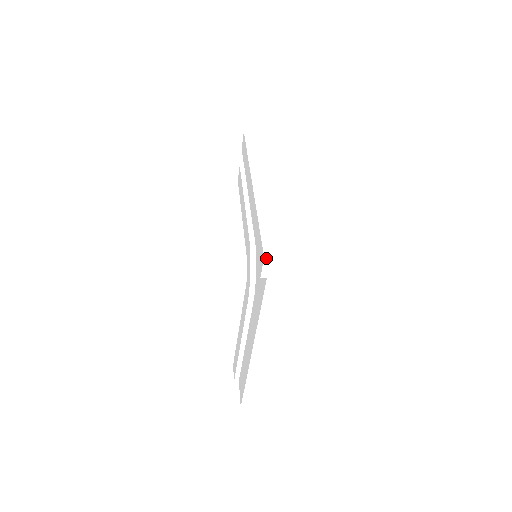
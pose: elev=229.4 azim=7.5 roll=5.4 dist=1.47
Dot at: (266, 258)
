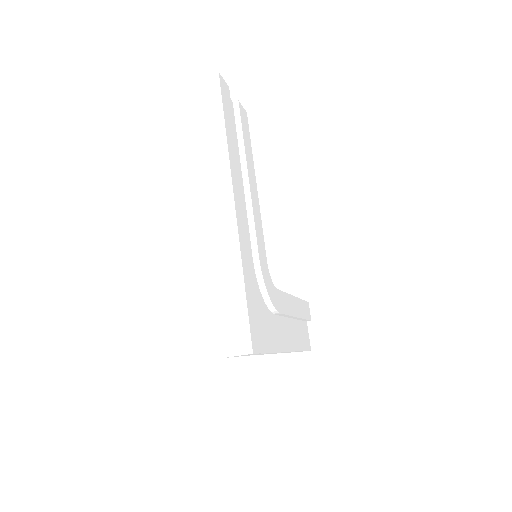
Dot at: (226, 357)
